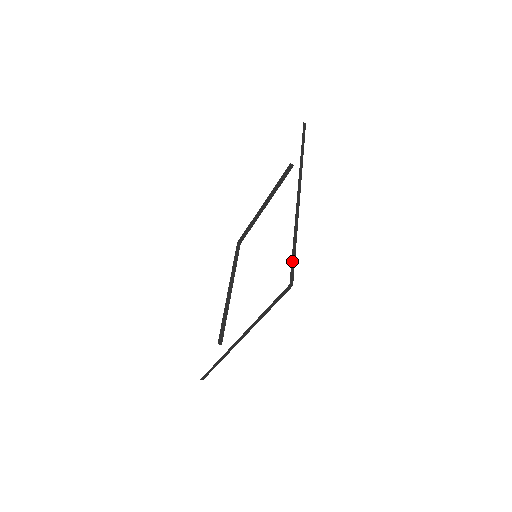
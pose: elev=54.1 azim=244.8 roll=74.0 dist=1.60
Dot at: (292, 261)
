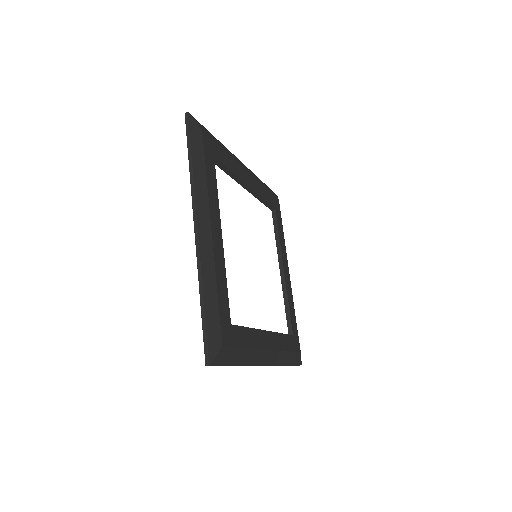
Dot at: (203, 334)
